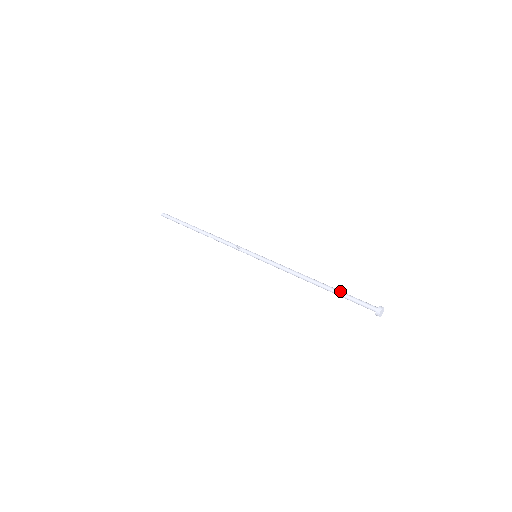
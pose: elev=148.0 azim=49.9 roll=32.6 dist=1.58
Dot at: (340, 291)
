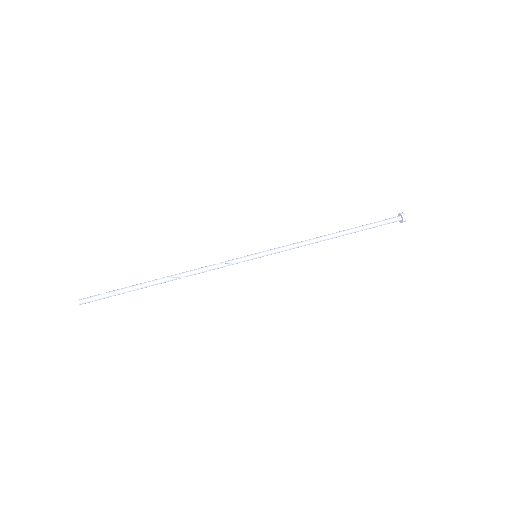
Dot at: (363, 226)
